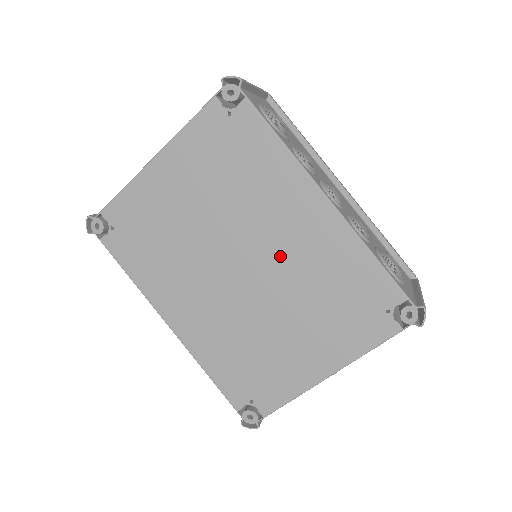
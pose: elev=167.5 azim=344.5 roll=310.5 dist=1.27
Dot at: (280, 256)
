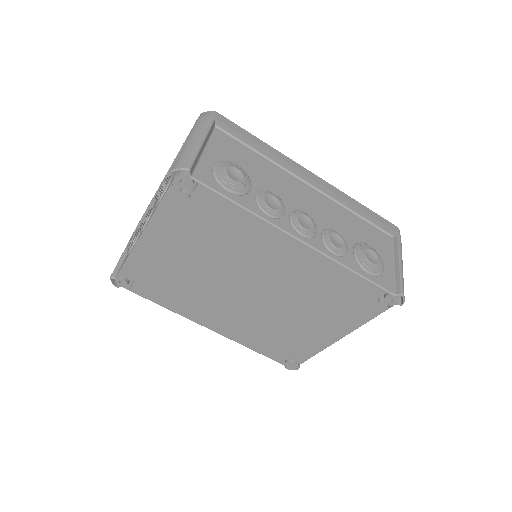
Dot at: (276, 281)
